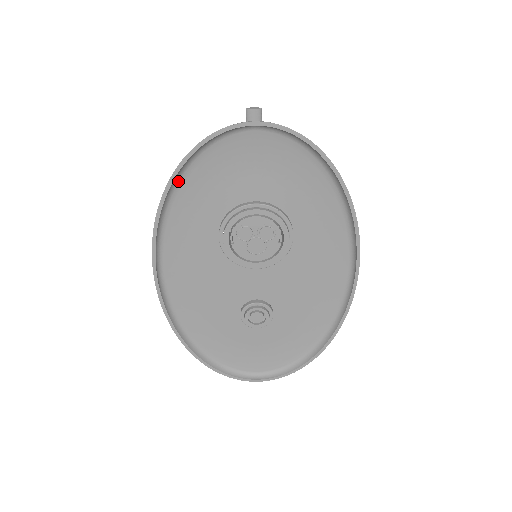
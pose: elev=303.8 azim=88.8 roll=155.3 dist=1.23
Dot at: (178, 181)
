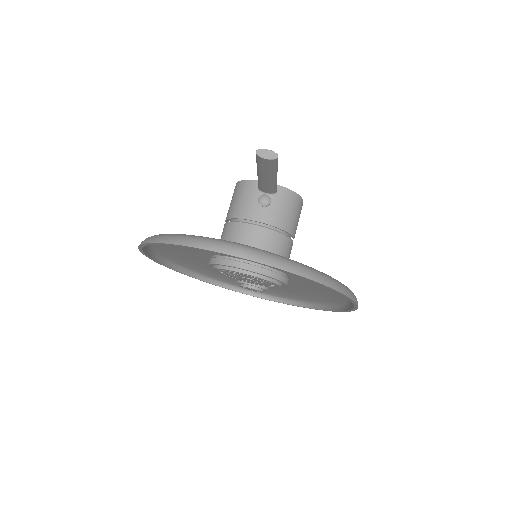
Dot at: occluded
